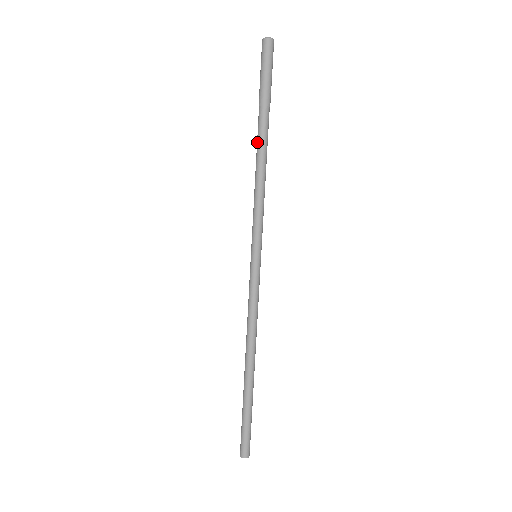
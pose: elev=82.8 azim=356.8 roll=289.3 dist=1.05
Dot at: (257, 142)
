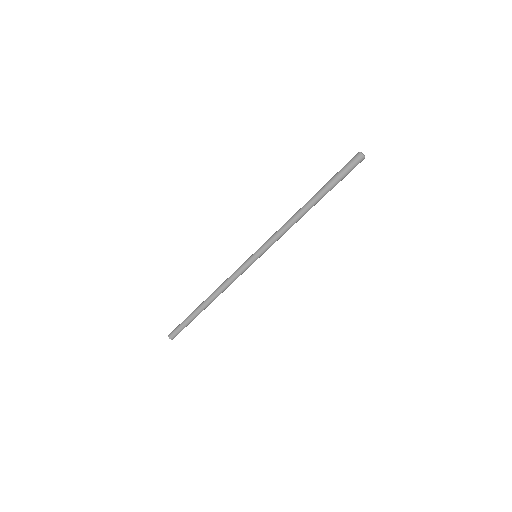
Dot at: (309, 206)
